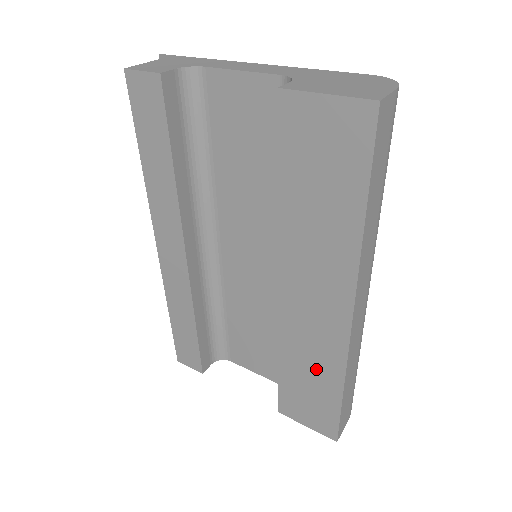
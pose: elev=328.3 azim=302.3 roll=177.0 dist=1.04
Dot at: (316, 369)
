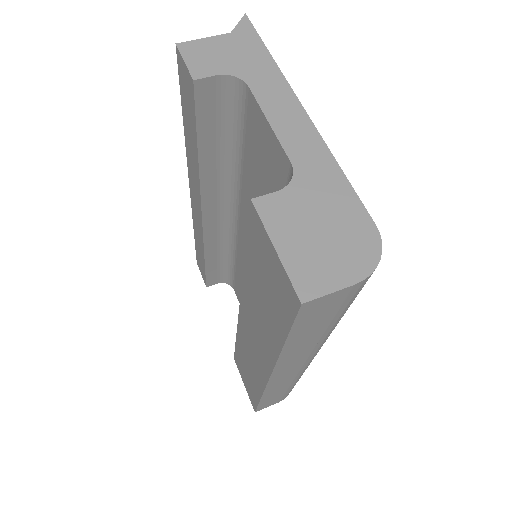
Dot at: (251, 371)
